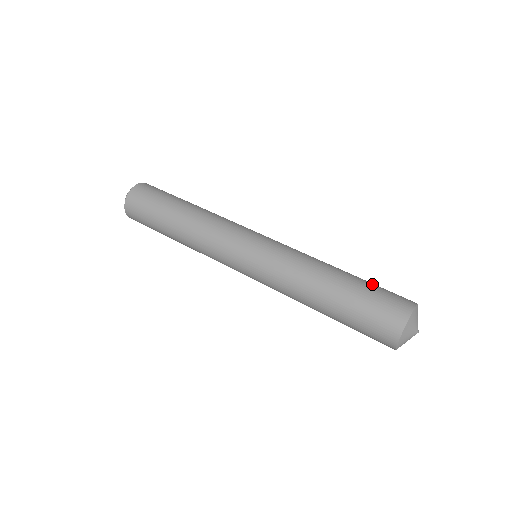
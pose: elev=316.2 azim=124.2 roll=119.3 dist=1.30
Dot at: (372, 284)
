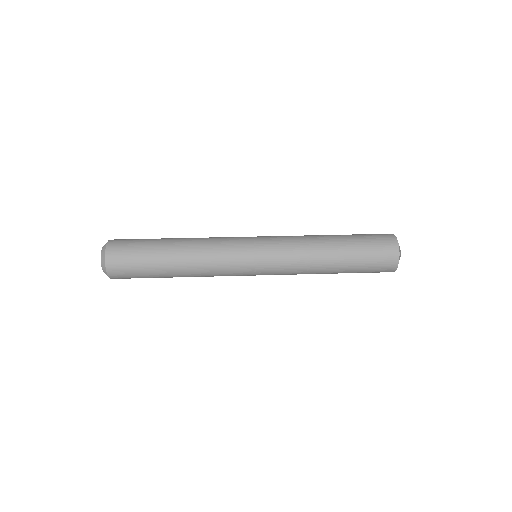
Dot at: (357, 234)
